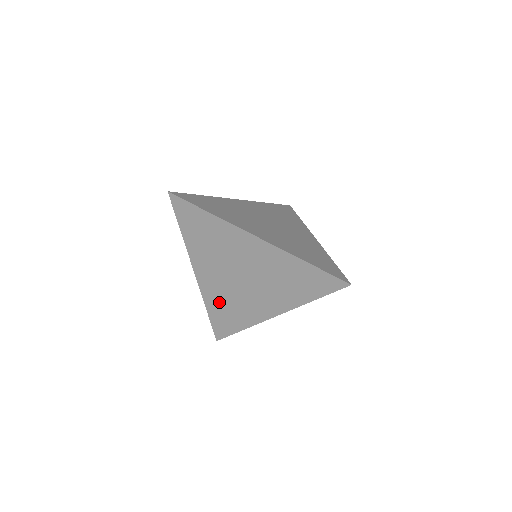
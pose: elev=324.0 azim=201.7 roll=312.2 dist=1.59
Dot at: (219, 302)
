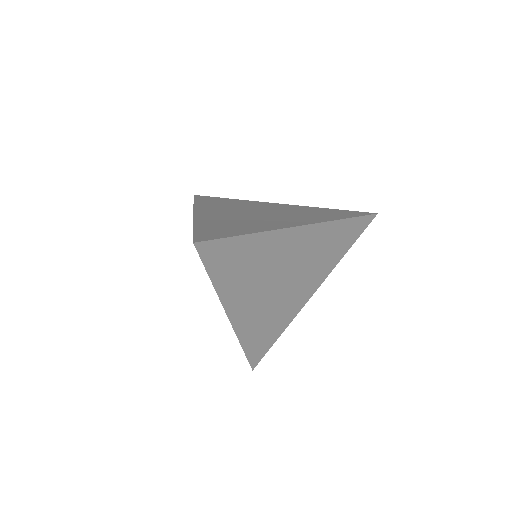
Dot at: (257, 327)
